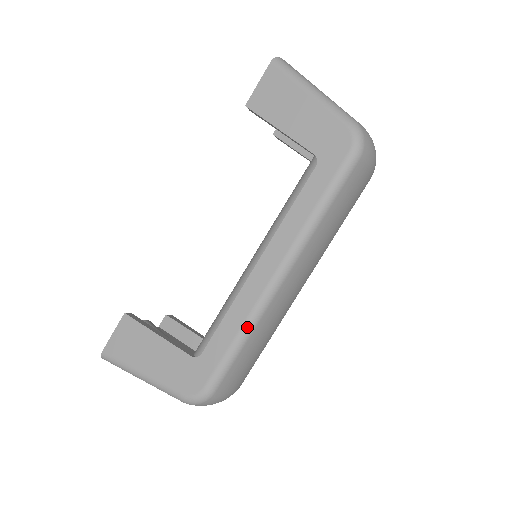
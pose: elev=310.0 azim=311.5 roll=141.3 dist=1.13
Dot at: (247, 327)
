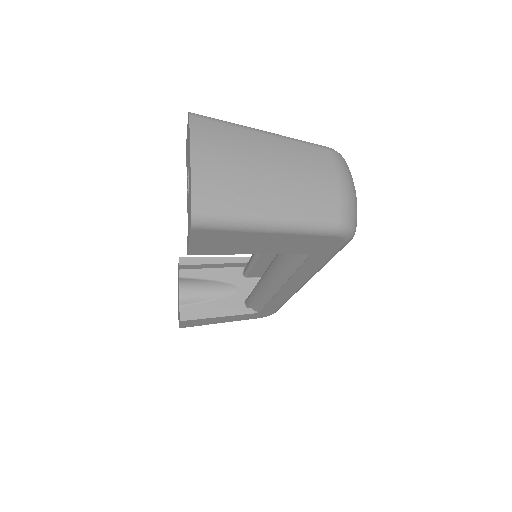
Dot at: occluded
